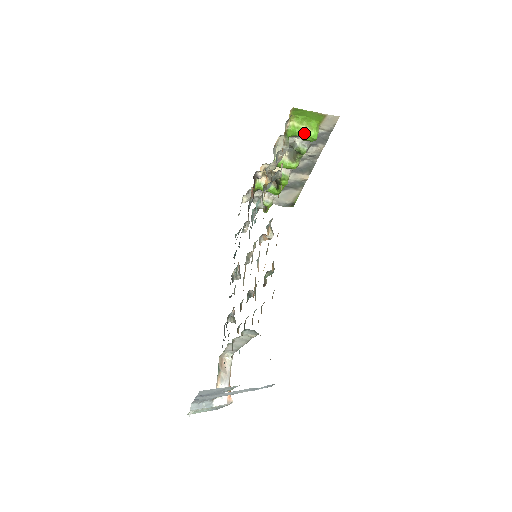
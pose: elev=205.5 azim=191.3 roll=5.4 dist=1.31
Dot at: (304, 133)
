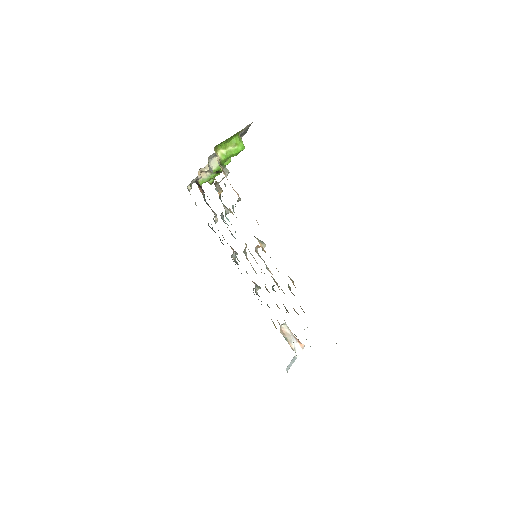
Dot at: (234, 153)
